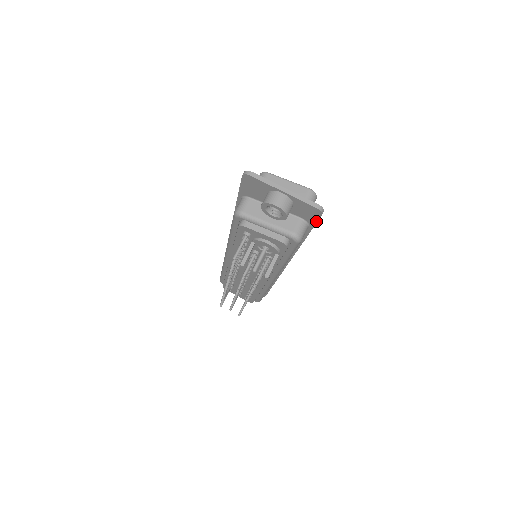
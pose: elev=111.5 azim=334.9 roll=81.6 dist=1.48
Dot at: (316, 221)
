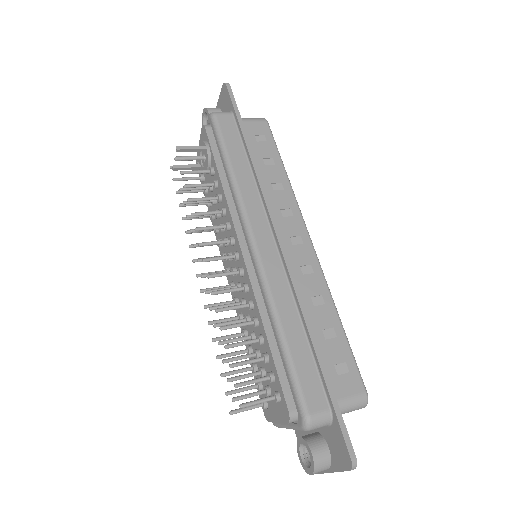
Dot at: (230, 98)
